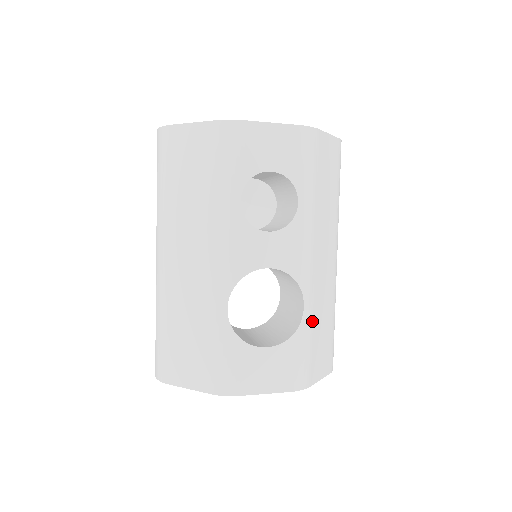
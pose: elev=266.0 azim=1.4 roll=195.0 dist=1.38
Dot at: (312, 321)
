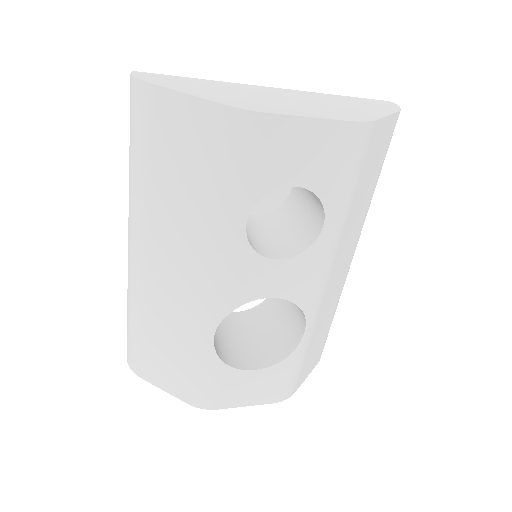
Dot at: (310, 339)
